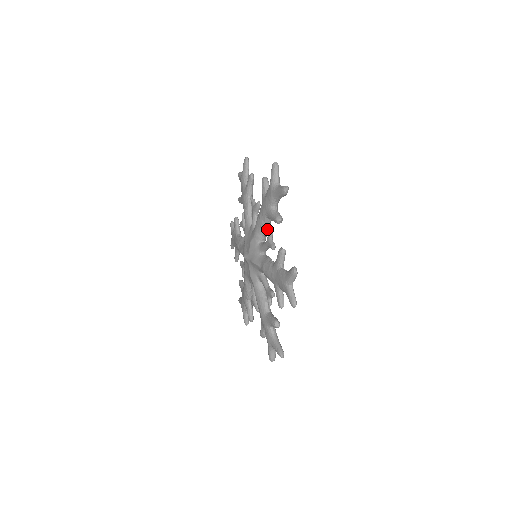
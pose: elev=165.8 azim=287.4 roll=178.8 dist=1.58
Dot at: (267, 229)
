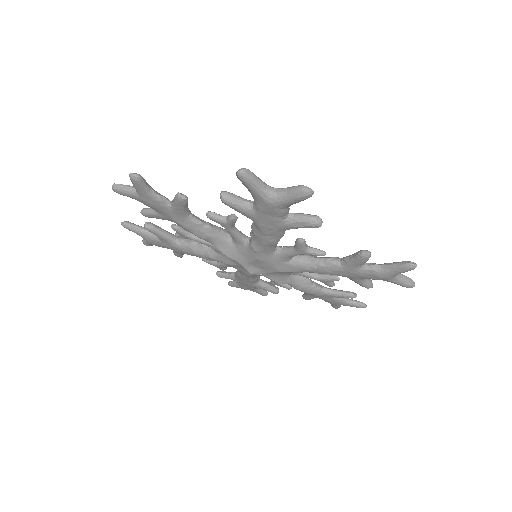
Dot at: occluded
